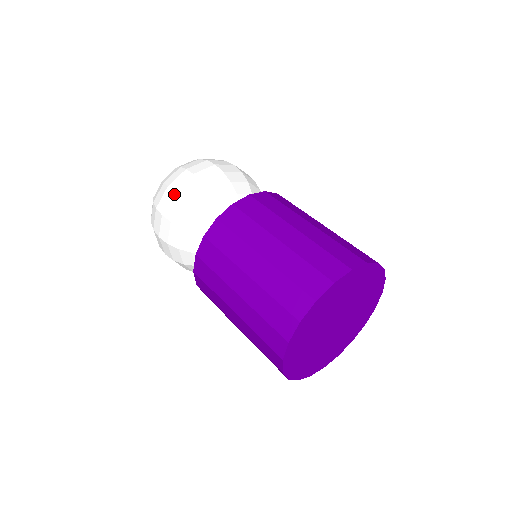
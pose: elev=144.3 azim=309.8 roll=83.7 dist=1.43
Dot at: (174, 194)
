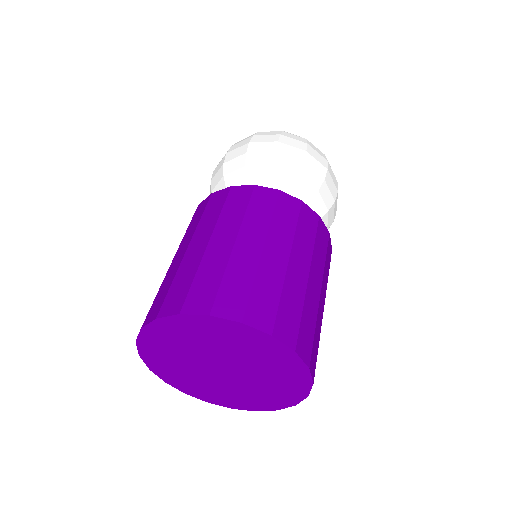
Dot at: (225, 155)
